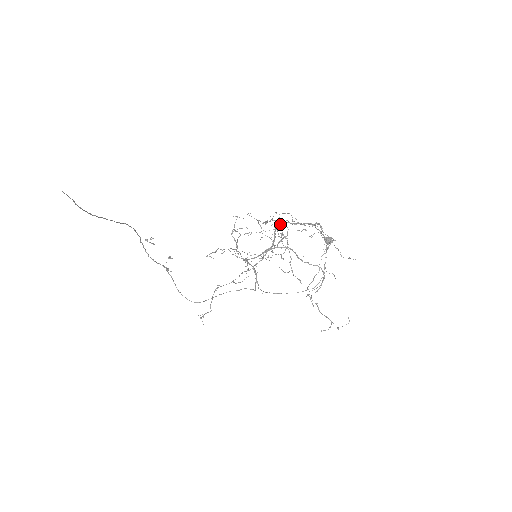
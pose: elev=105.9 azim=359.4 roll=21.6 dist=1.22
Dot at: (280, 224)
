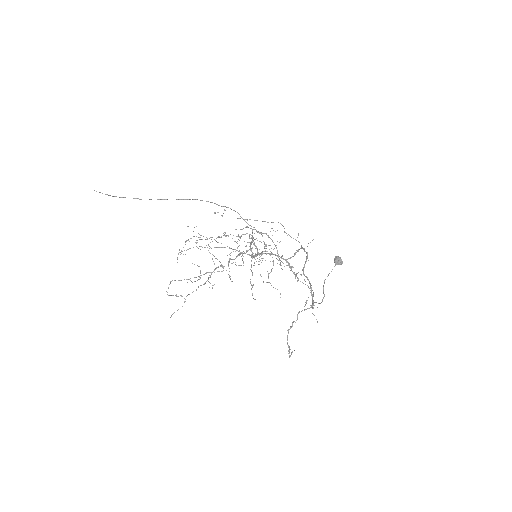
Dot at: occluded
